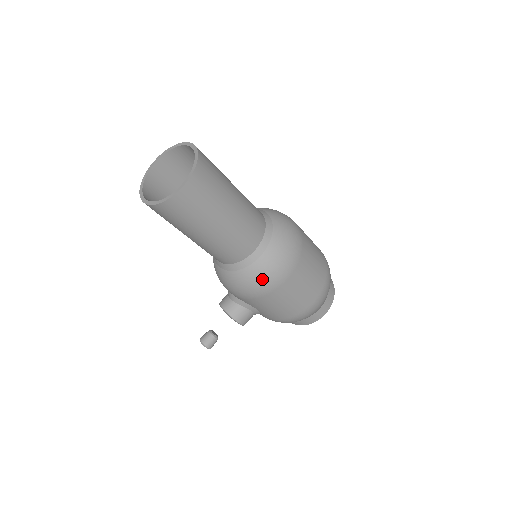
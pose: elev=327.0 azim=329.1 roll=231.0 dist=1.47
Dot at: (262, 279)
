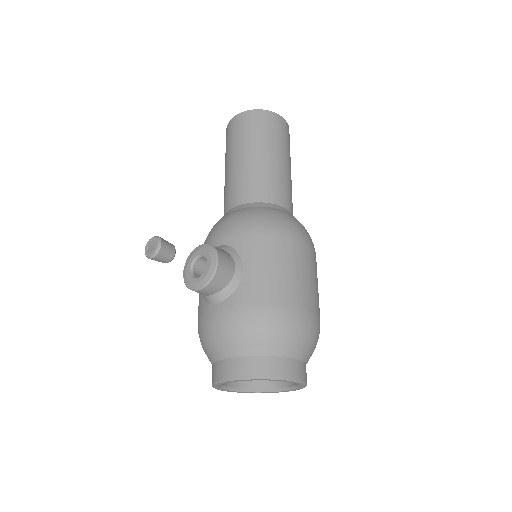
Dot at: (287, 220)
